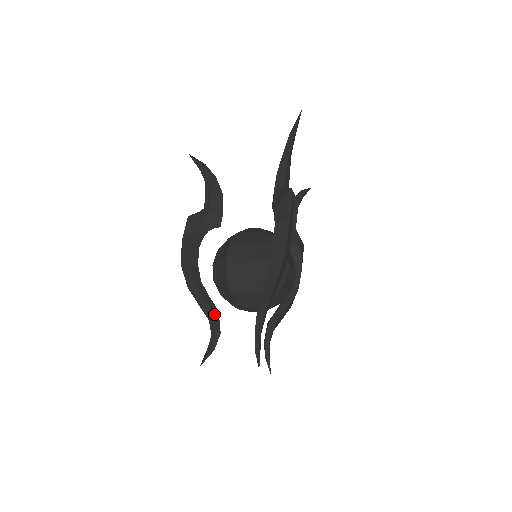
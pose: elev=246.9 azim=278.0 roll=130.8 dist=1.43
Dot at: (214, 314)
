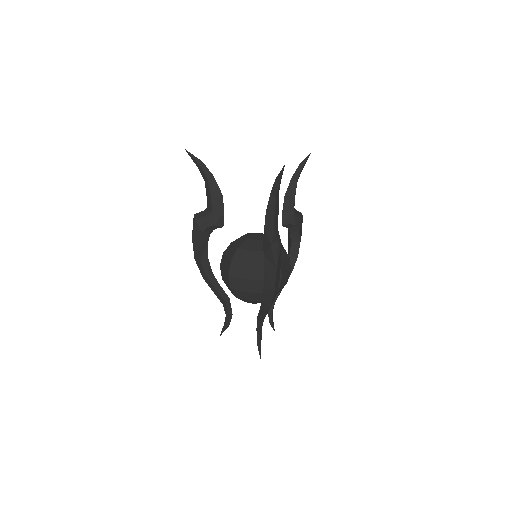
Dot at: (226, 302)
